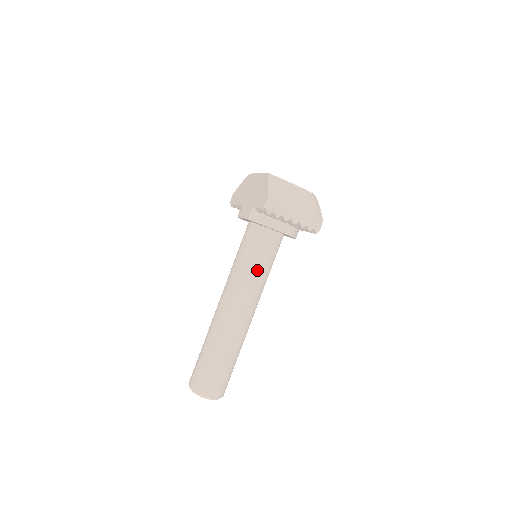
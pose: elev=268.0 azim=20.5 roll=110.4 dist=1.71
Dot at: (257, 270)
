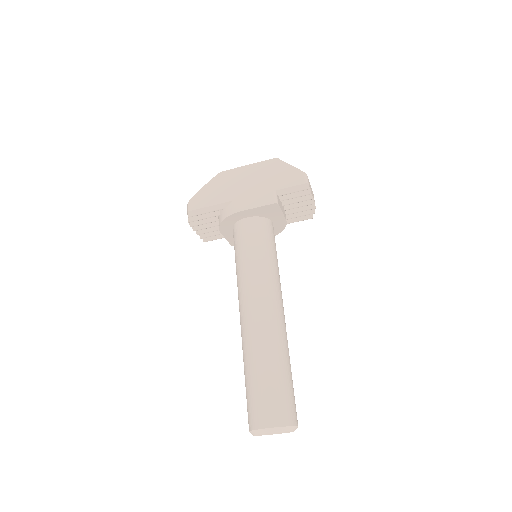
Dot at: (277, 264)
